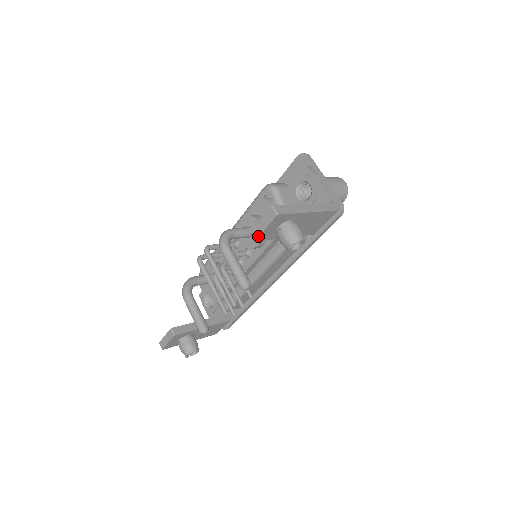
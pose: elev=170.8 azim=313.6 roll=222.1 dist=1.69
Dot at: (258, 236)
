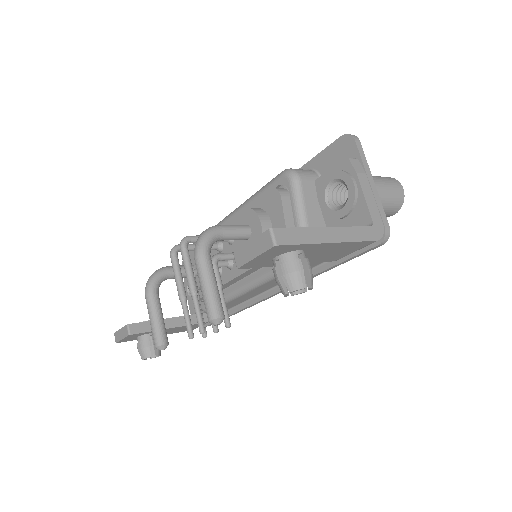
Dot at: (242, 264)
